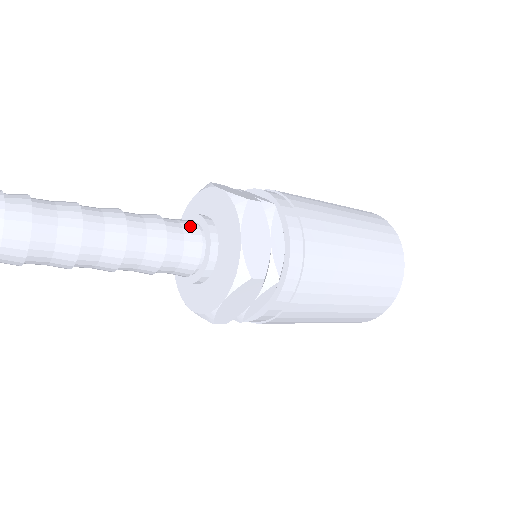
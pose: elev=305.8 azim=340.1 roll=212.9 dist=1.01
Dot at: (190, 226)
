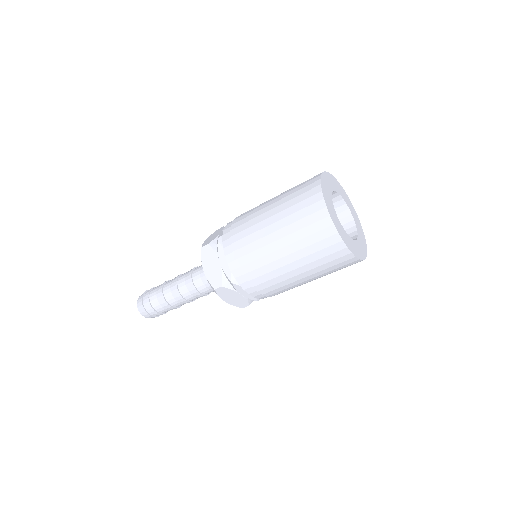
Dot at: (207, 282)
